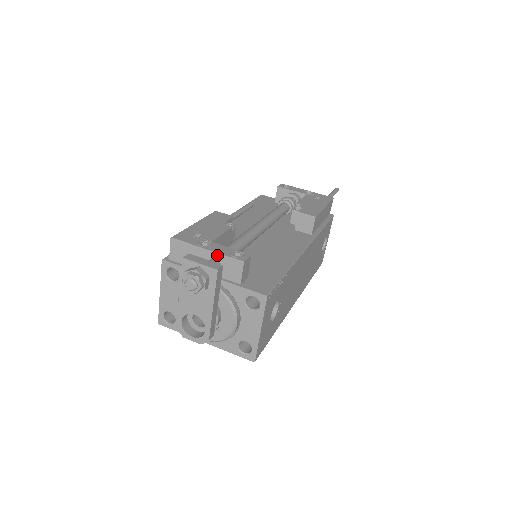
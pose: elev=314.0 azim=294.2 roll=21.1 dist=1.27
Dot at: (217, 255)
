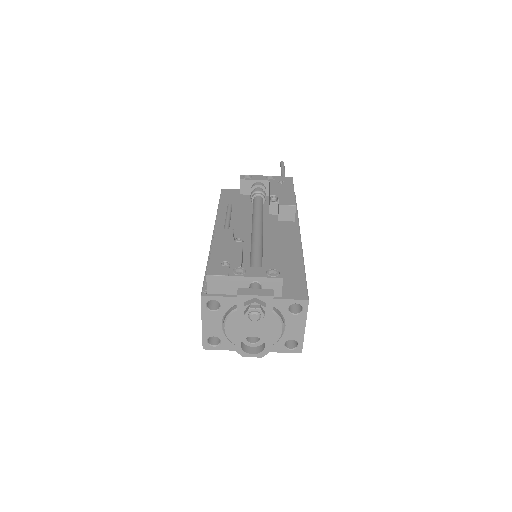
Dot at: (256, 279)
